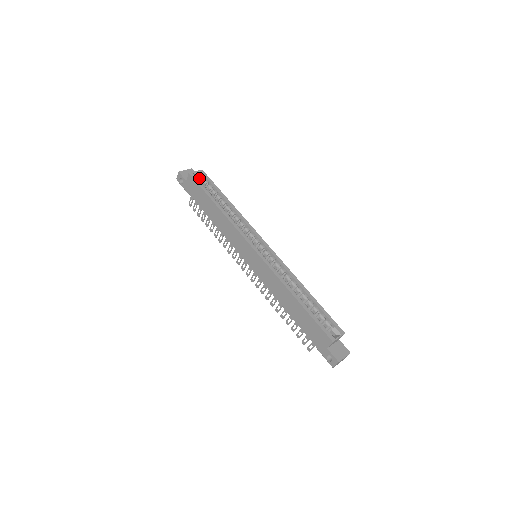
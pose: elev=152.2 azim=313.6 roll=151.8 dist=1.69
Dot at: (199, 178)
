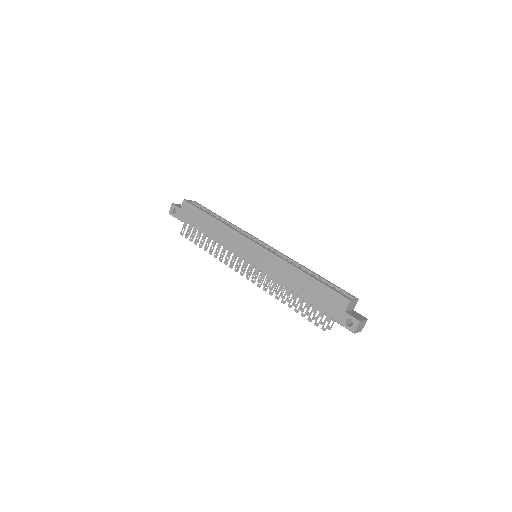
Dot at: occluded
